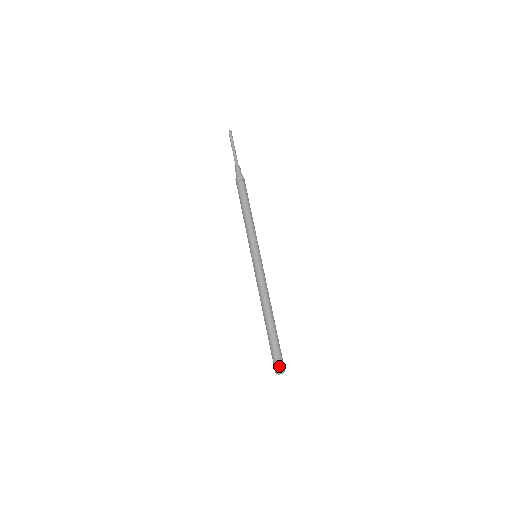
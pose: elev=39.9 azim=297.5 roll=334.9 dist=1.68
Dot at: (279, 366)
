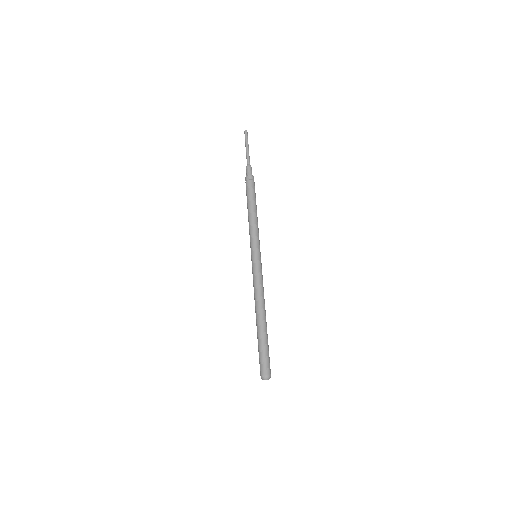
Dot at: (267, 371)
